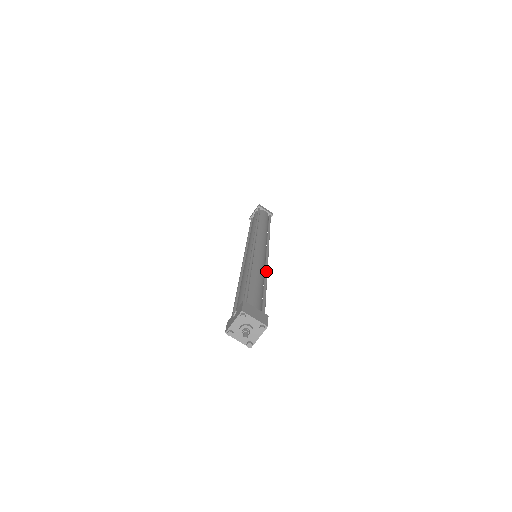
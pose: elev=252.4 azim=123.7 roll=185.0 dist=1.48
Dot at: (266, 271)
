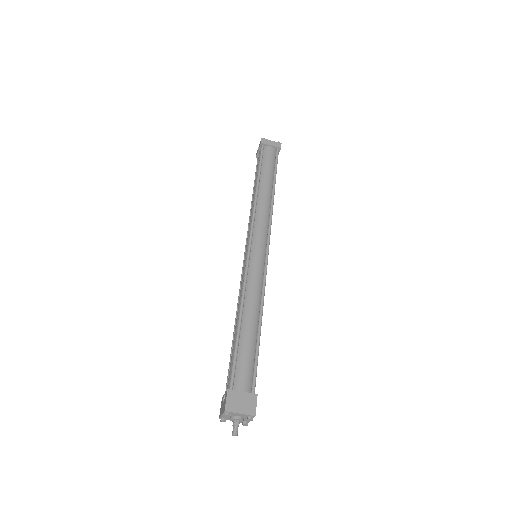
Dot at: (262, 297)
